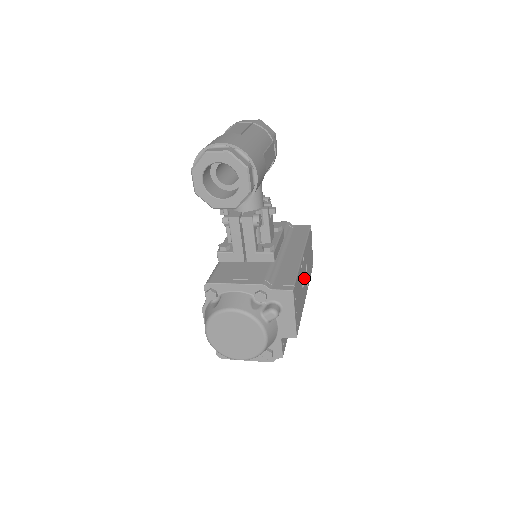
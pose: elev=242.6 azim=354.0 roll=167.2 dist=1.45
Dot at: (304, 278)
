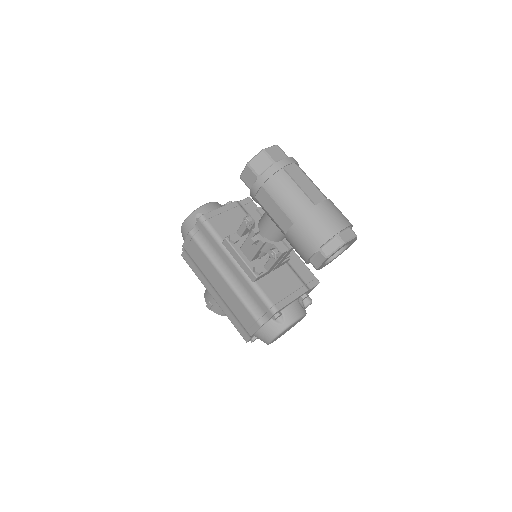
Dot at: occluded
